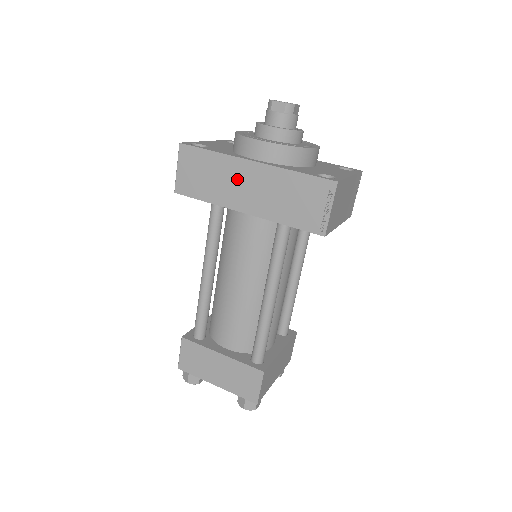
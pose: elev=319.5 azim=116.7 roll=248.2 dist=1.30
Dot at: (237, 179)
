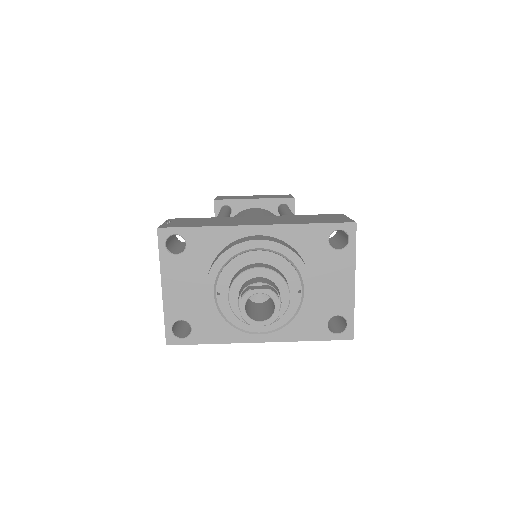
Dot at: occluded
